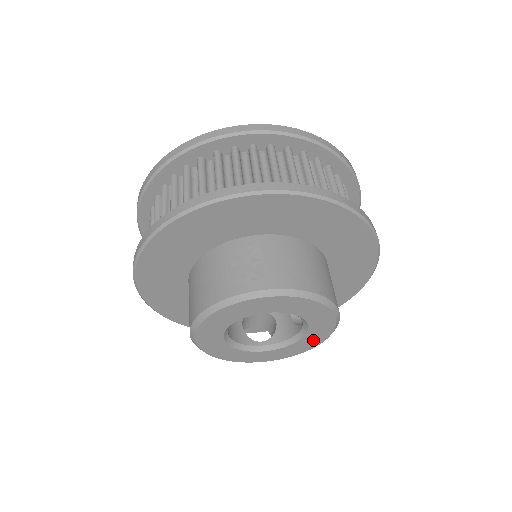
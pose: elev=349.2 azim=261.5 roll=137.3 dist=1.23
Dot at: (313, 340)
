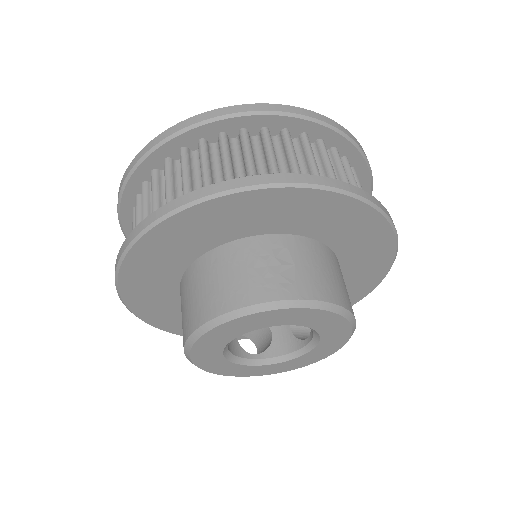
Dot at: (314, 357)
